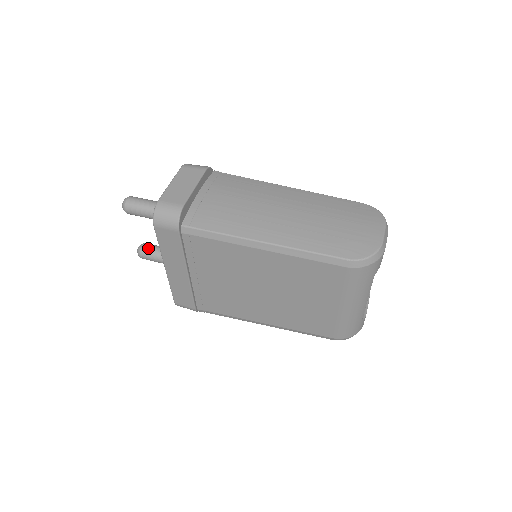
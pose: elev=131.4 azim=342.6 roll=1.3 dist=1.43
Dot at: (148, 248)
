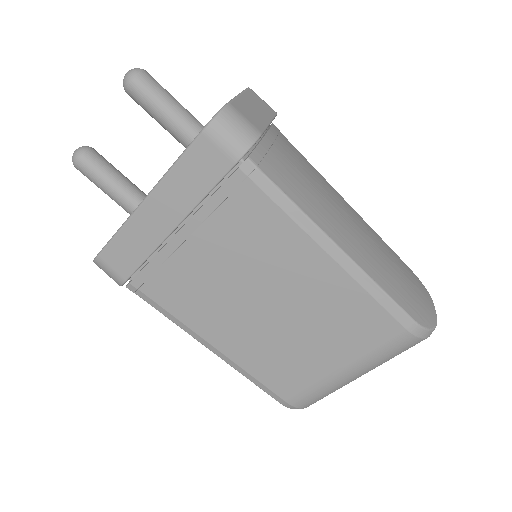
Dot at: (98, 158)
